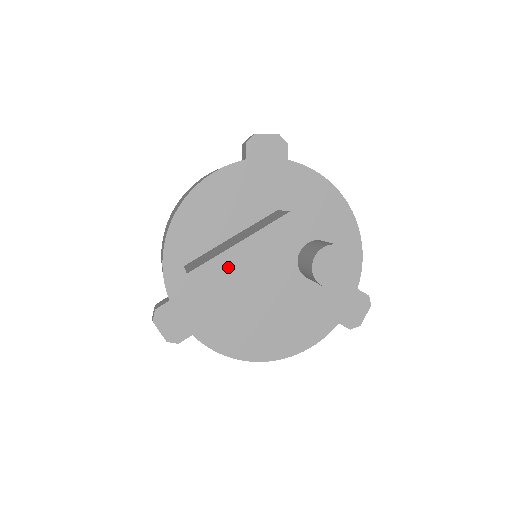
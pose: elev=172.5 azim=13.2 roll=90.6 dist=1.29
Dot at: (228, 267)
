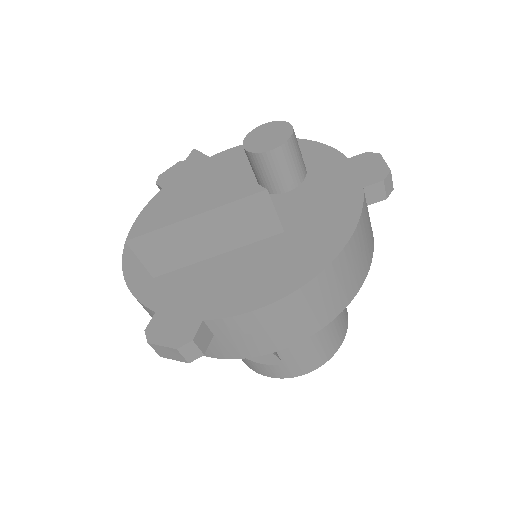
Dot at: (163, 209)
